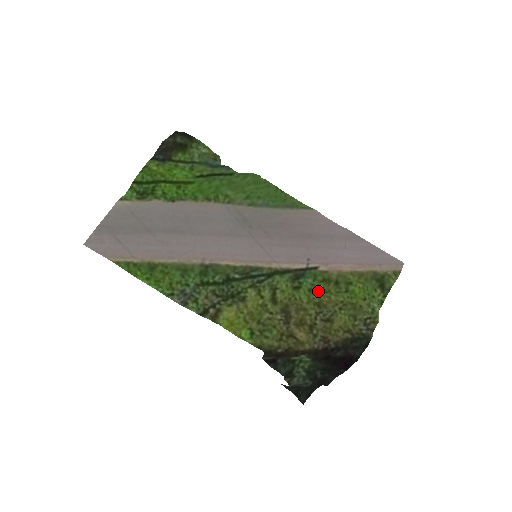
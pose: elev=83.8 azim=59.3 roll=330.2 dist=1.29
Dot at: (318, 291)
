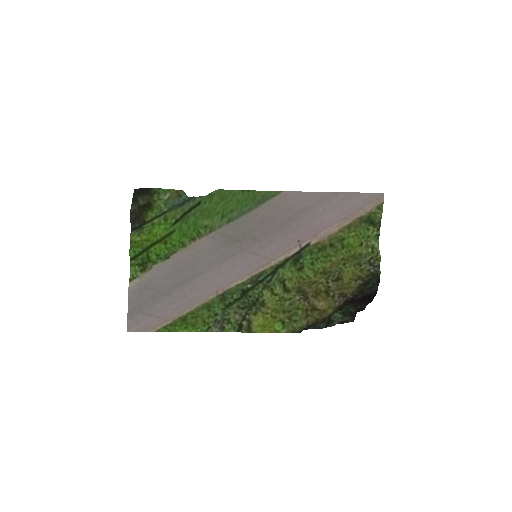
Dot at: (319, 260)
